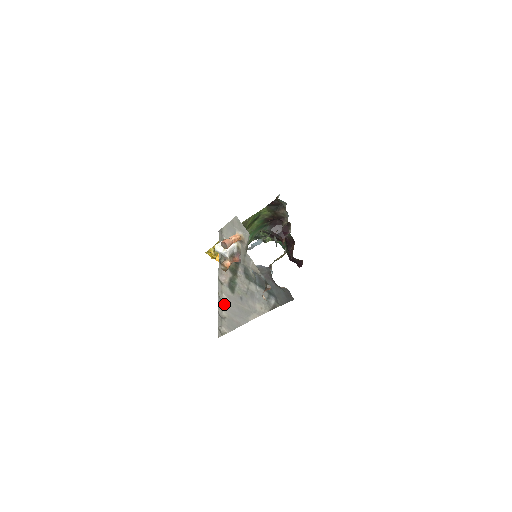
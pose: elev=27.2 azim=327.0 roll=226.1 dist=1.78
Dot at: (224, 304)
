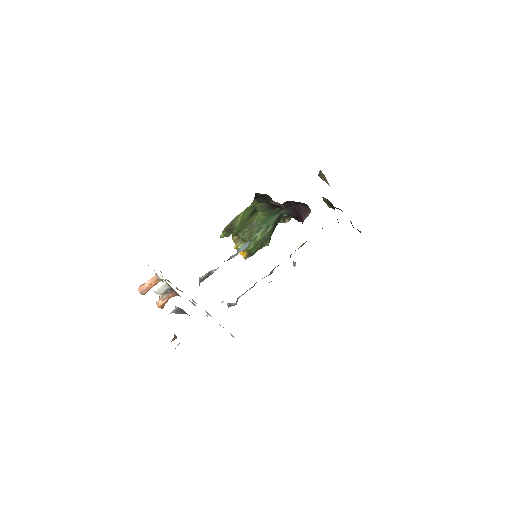
Dot at: occluded
